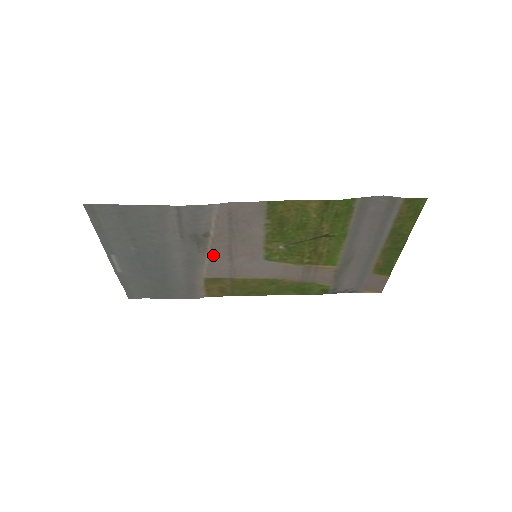
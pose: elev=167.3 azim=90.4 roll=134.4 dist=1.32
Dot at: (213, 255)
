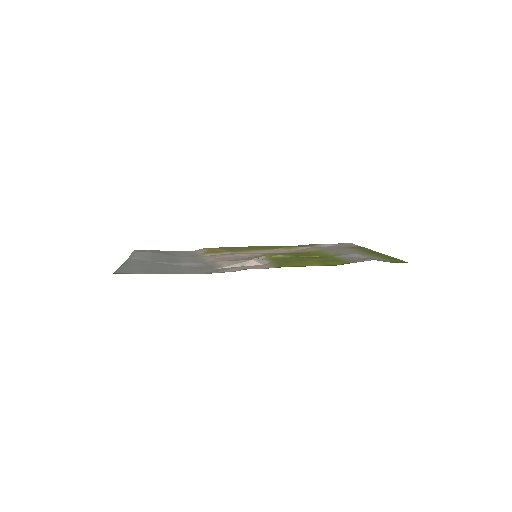
Dot at: (219, 258)
